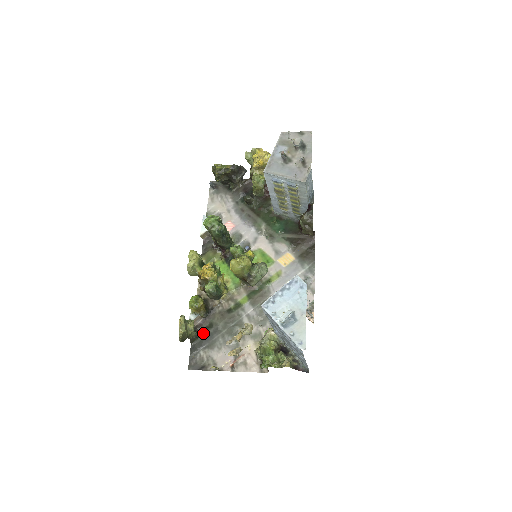
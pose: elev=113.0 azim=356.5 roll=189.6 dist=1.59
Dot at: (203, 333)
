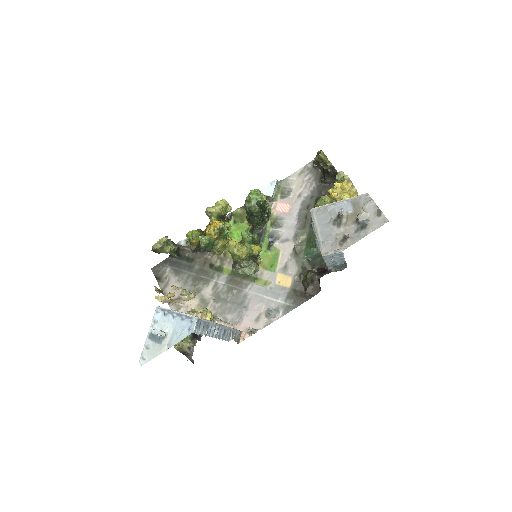
Dot at: (183, 259)
